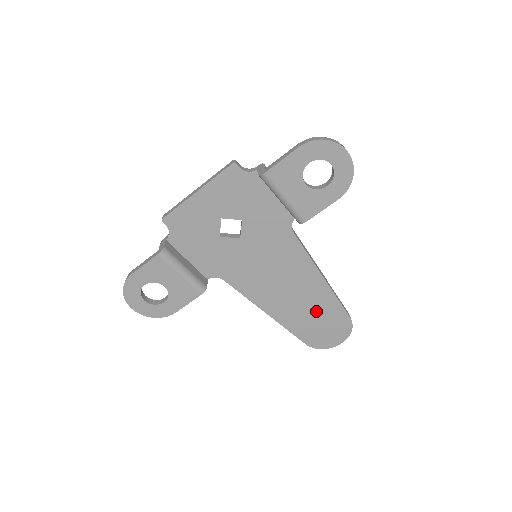
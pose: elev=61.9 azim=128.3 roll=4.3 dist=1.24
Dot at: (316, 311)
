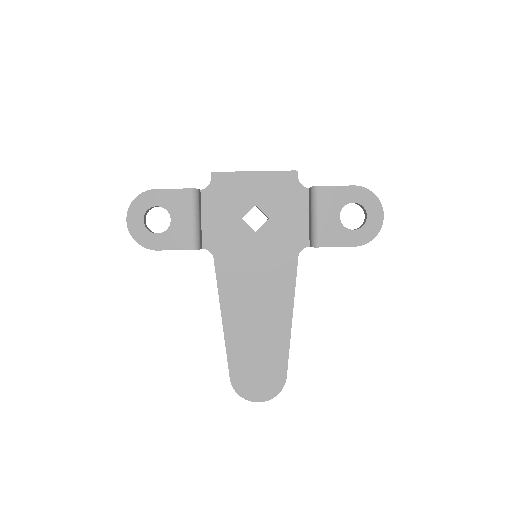
Dot at: (263, 348)
